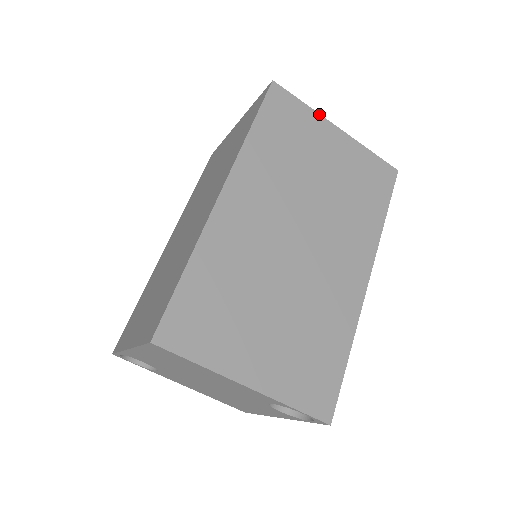
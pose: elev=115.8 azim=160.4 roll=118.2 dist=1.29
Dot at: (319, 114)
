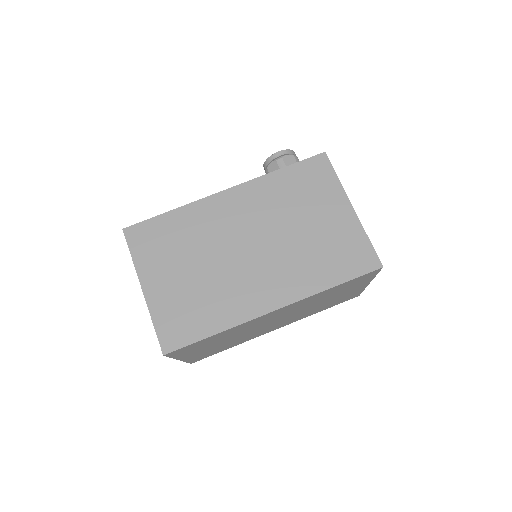
Dot at: occluded
